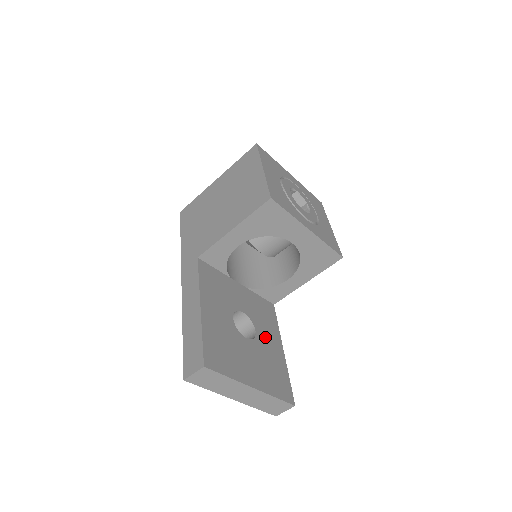
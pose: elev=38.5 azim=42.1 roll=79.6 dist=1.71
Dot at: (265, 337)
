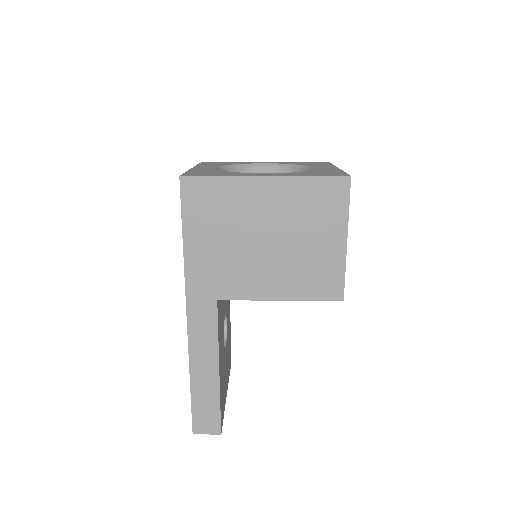
Dot at: occluded
